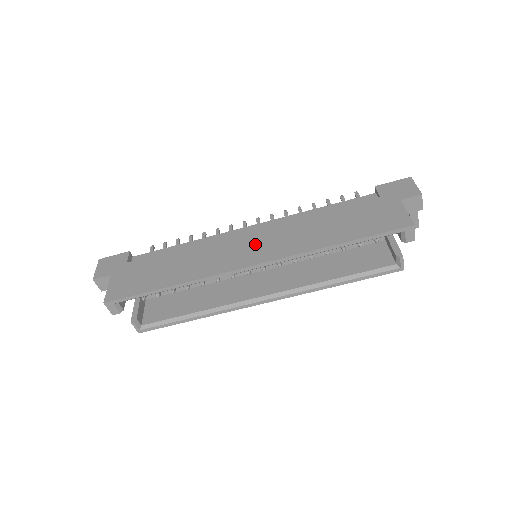
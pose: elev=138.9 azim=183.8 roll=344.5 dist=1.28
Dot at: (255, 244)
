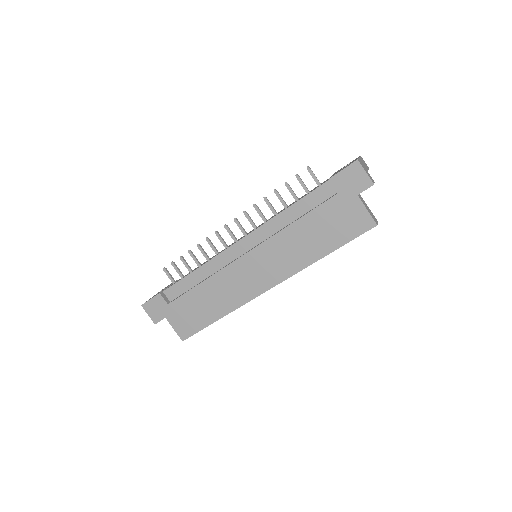
Dot at: (259, 268)
